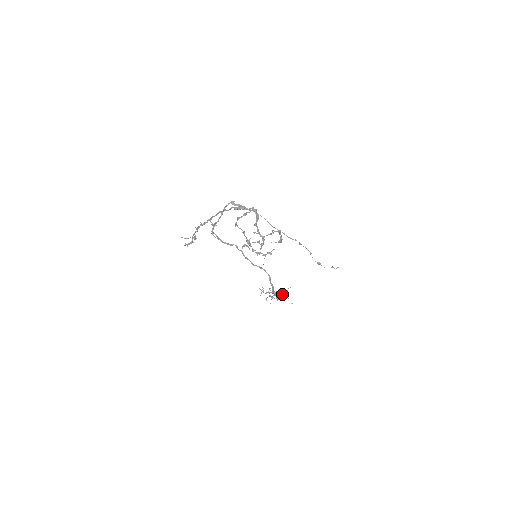
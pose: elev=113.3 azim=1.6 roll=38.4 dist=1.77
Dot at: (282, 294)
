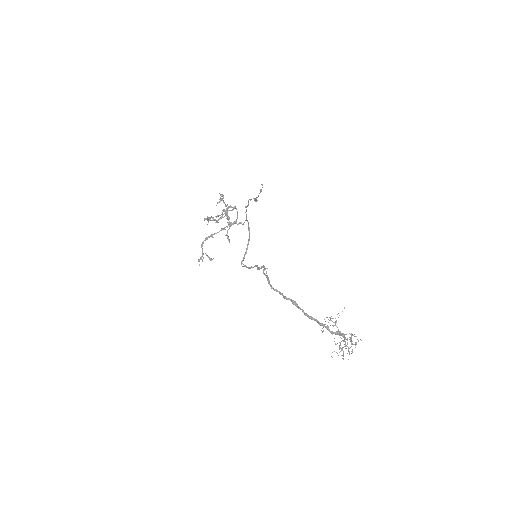
Dot at: (349, 333)
